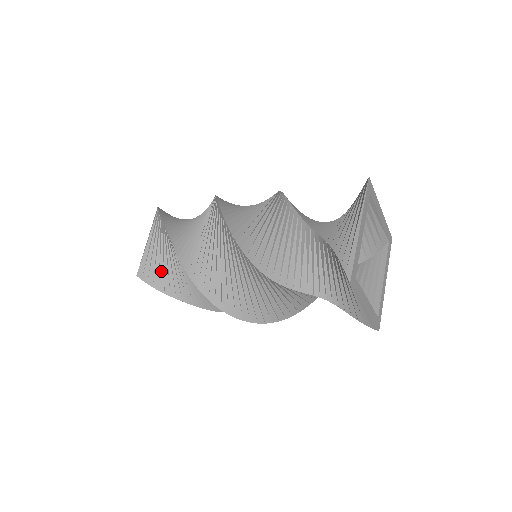
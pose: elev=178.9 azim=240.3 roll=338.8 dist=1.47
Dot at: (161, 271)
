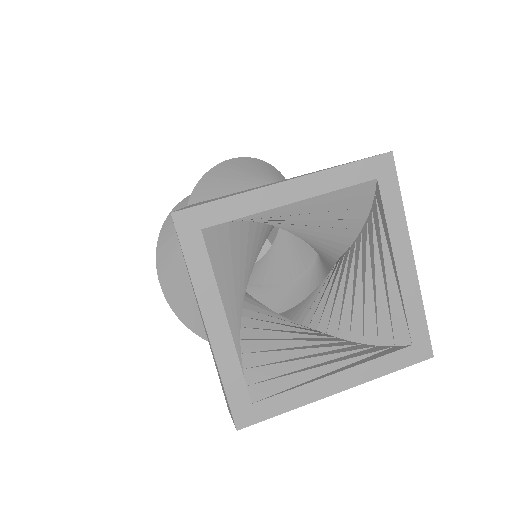
Dot at: occluded
